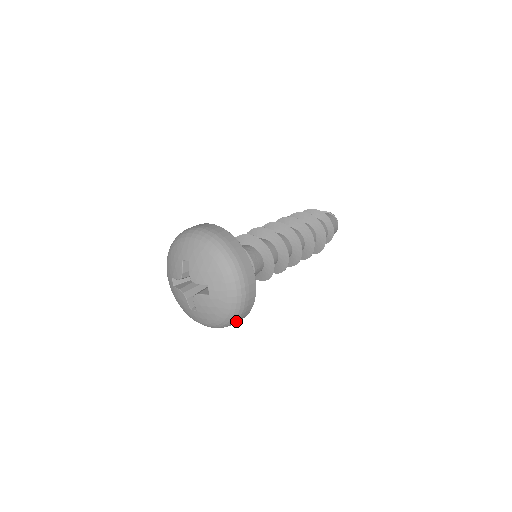
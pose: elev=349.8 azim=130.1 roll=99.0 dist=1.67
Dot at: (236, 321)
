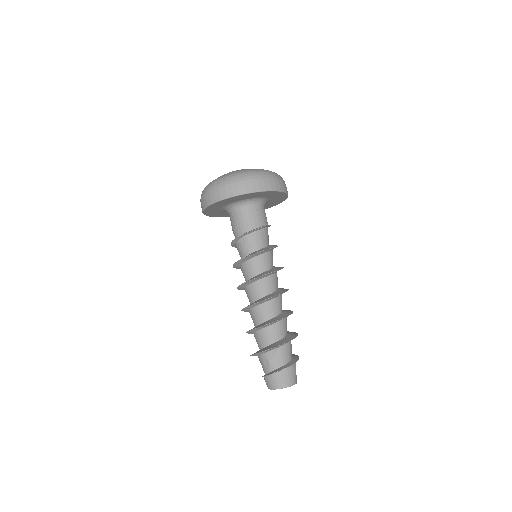
Dot at: (264, 178)
